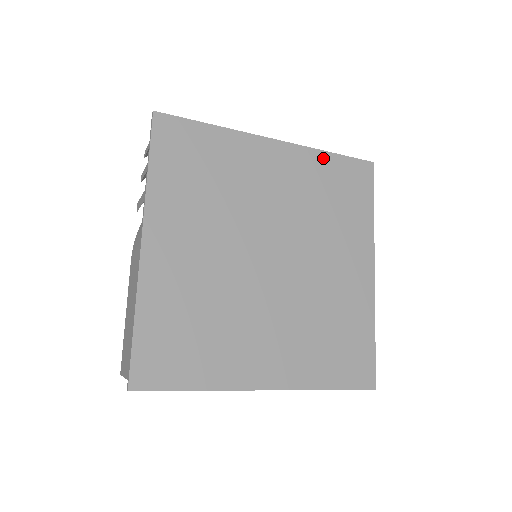
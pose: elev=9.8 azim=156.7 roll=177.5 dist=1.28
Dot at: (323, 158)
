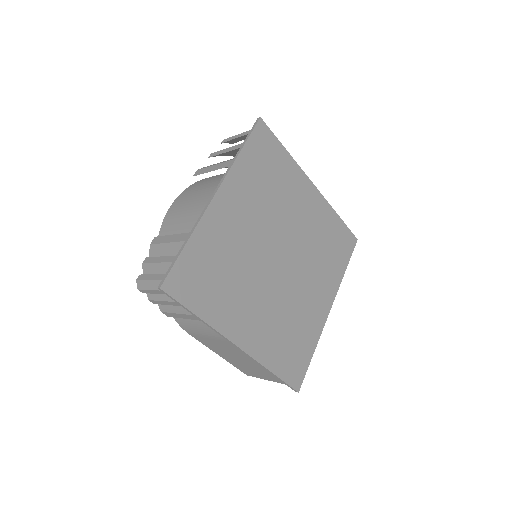
Dot at: (242, 161)
